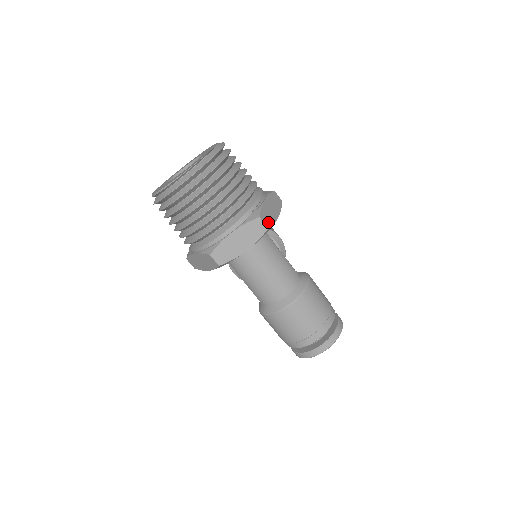
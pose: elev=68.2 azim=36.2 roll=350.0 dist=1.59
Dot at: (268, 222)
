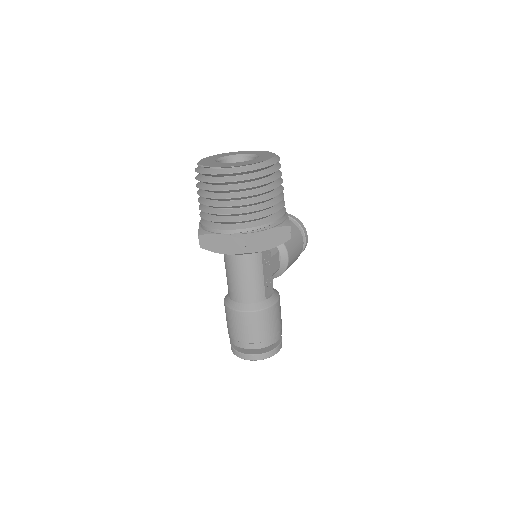
Dot at: (252, 248)
